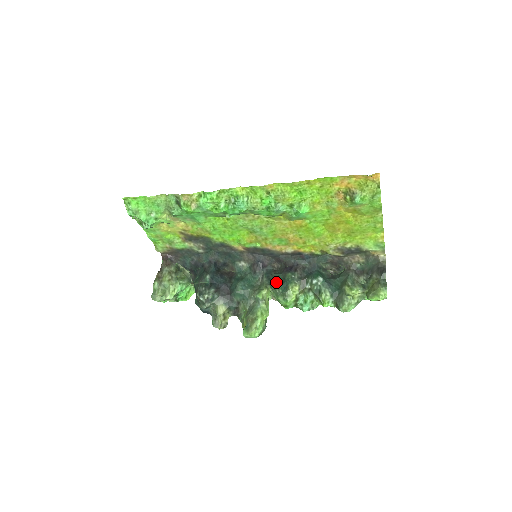
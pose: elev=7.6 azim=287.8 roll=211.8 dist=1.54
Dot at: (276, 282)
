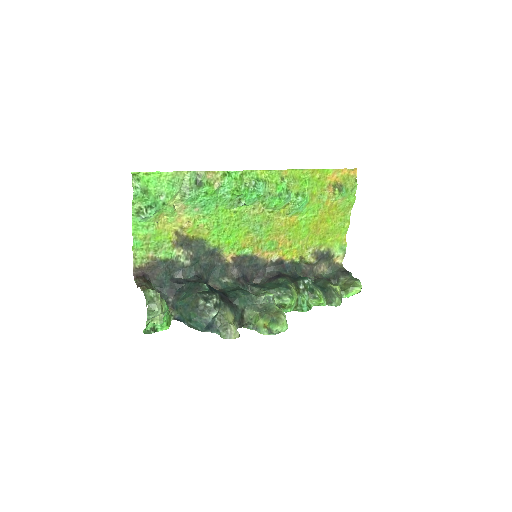
Dot at: (272, 286)
